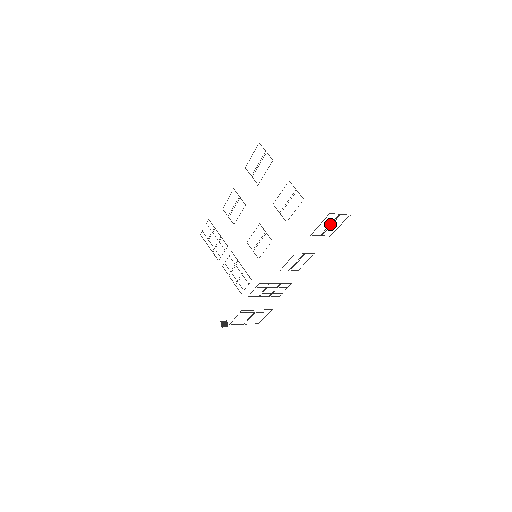
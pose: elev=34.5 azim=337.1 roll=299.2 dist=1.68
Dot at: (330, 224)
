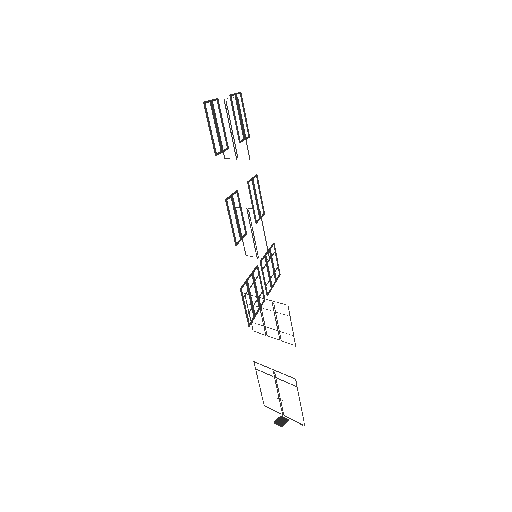
Dot at: occluded
